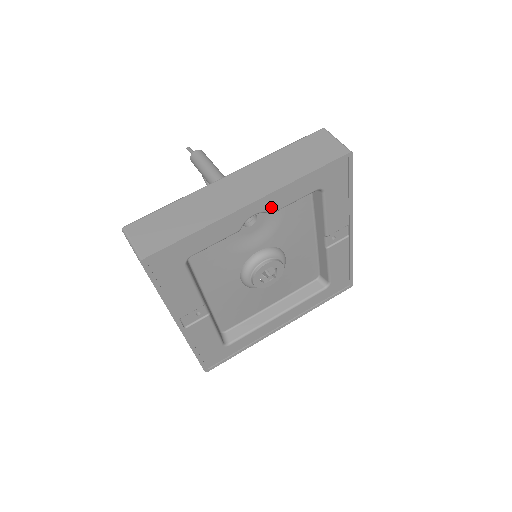
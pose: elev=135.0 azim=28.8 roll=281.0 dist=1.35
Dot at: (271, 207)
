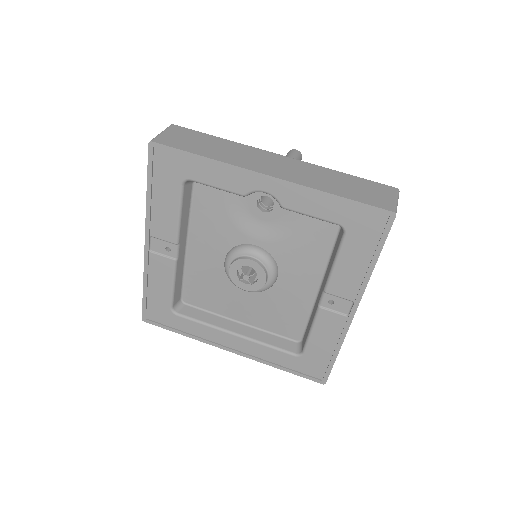
Dot at: (284, 199)
